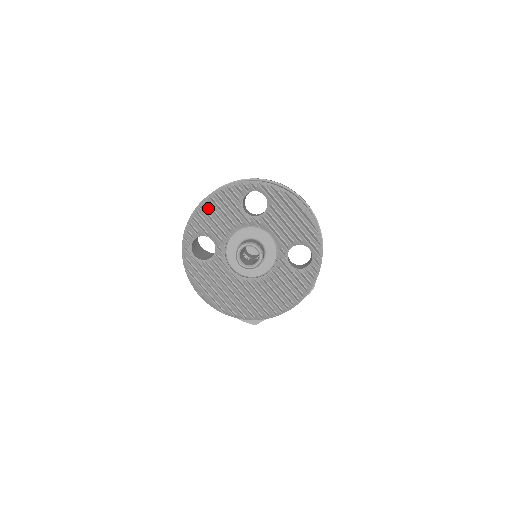
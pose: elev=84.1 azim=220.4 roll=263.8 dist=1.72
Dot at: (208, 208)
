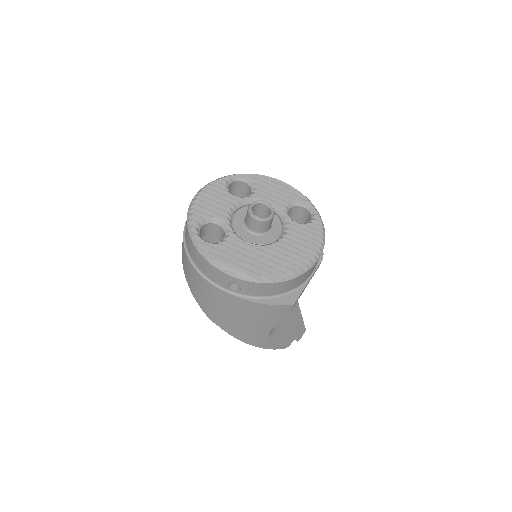
Dot at: (201, 201)
